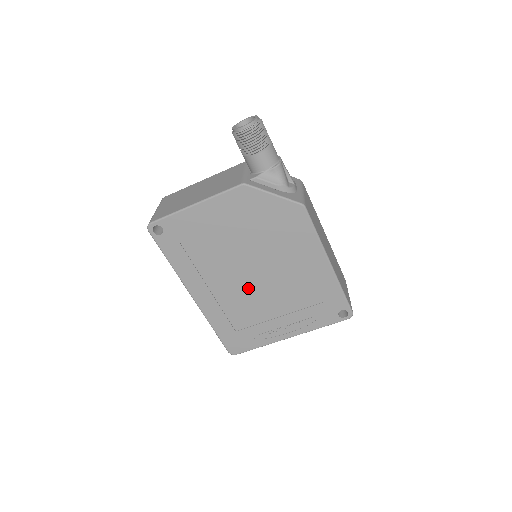
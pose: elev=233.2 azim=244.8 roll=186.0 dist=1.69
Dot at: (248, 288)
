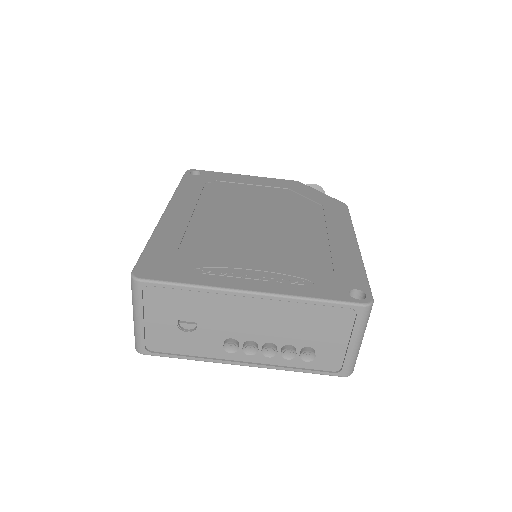
Dot at: (240, 228)
